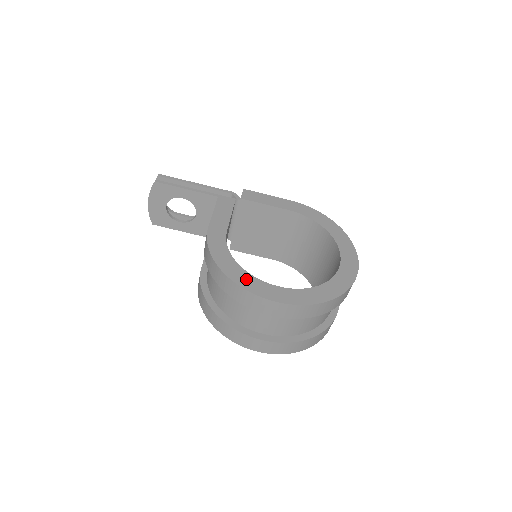
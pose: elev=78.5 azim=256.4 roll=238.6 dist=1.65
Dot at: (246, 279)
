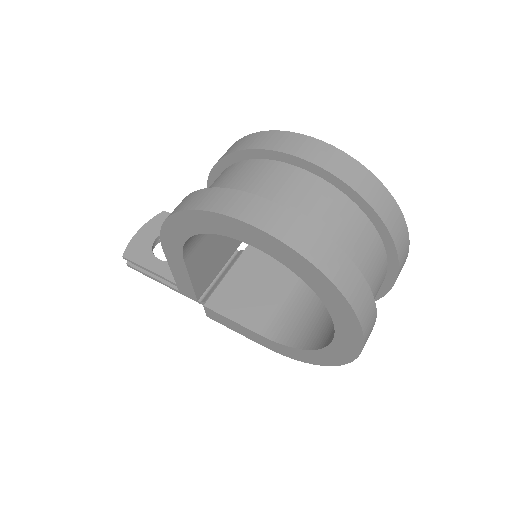
Dot at: occluded
